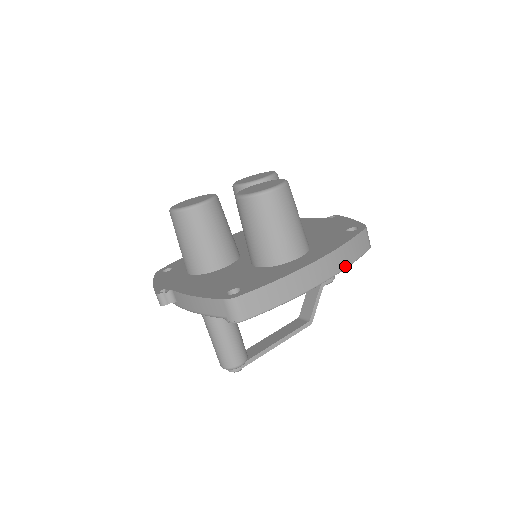
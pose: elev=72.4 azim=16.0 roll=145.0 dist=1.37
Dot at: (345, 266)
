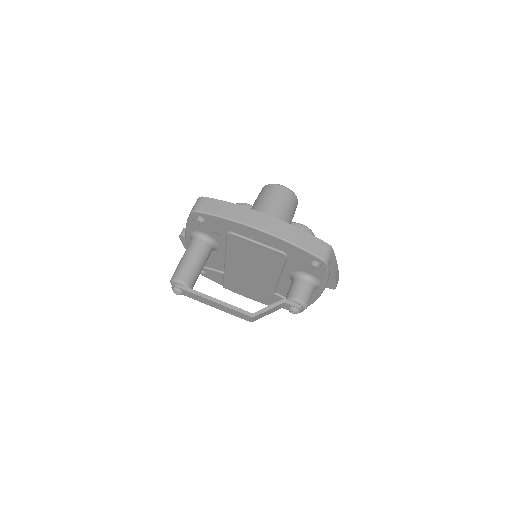
Dot at: (287, 239)
